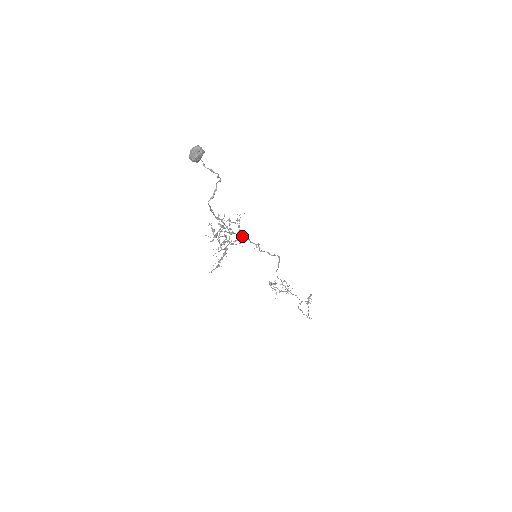
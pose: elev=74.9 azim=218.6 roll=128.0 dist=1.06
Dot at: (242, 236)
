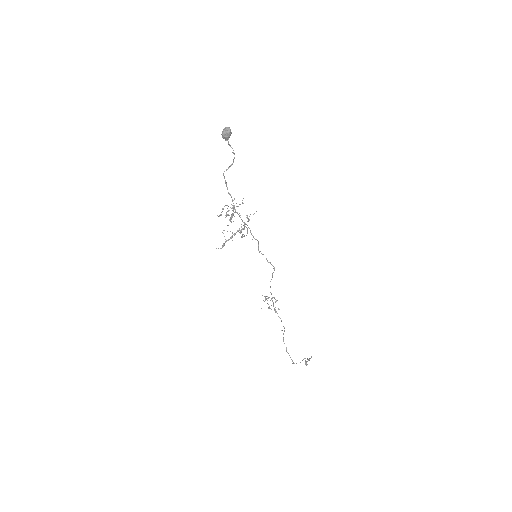
Dot at: occluded
